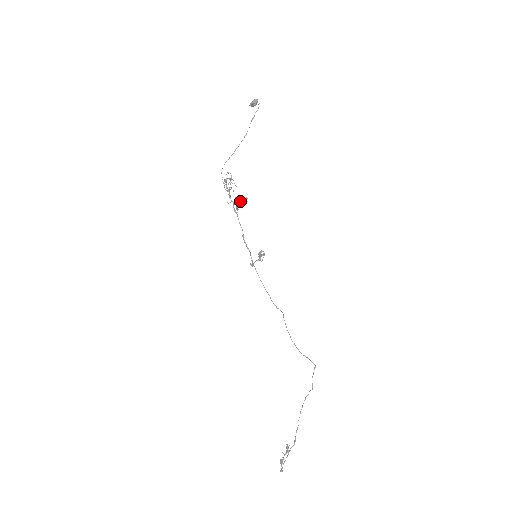
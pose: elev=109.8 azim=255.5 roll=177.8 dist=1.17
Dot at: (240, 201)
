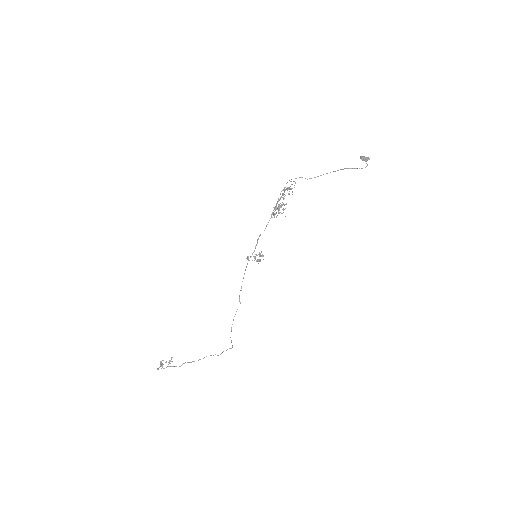
Dot at: (281, 207)
